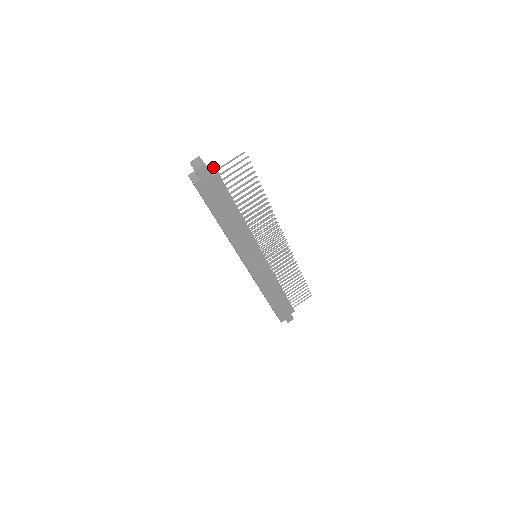
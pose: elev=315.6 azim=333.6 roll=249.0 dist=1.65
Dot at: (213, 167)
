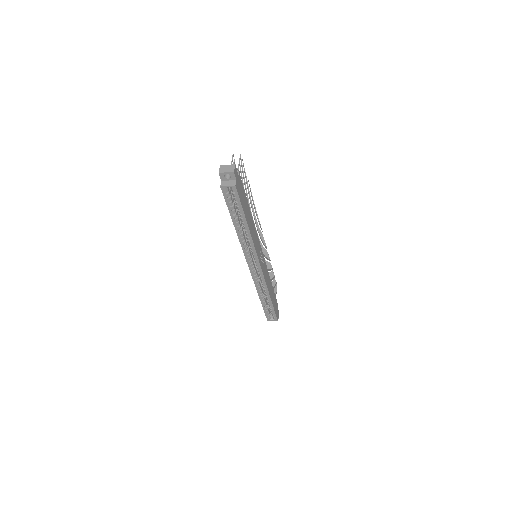
Dot at: occluded
